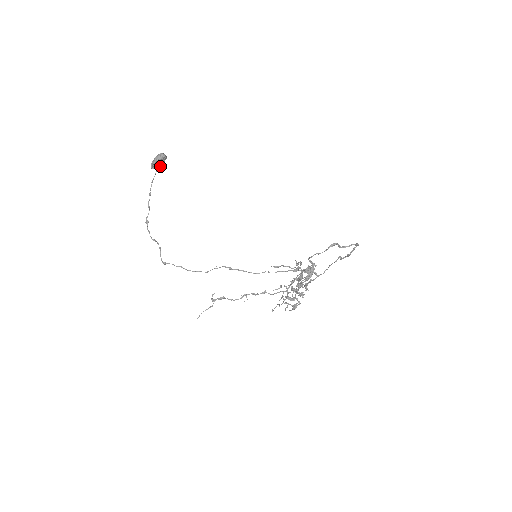
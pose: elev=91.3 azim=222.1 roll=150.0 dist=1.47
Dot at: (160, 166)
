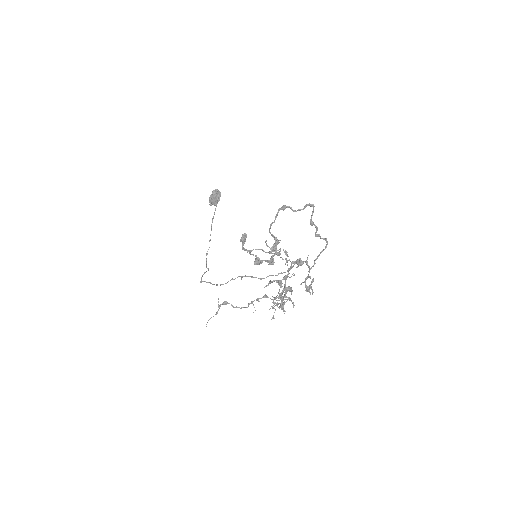
Dot at: (217, 202)
